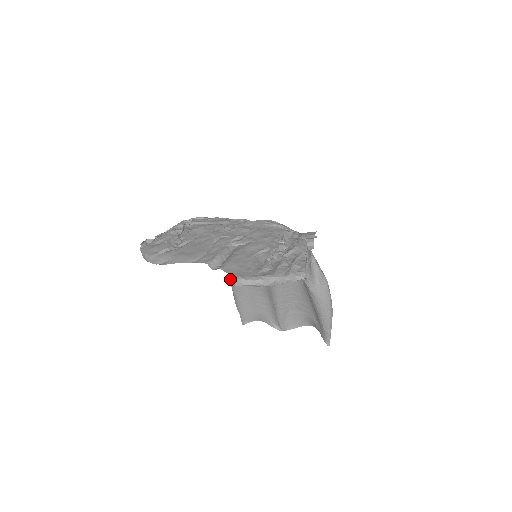
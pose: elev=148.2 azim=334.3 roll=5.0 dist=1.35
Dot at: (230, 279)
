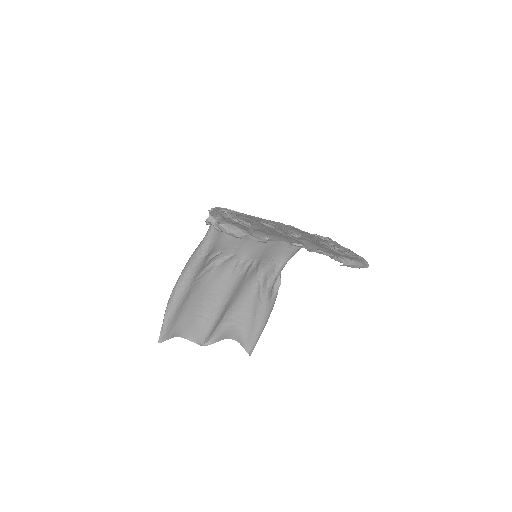
Dot at: (178, 286)
